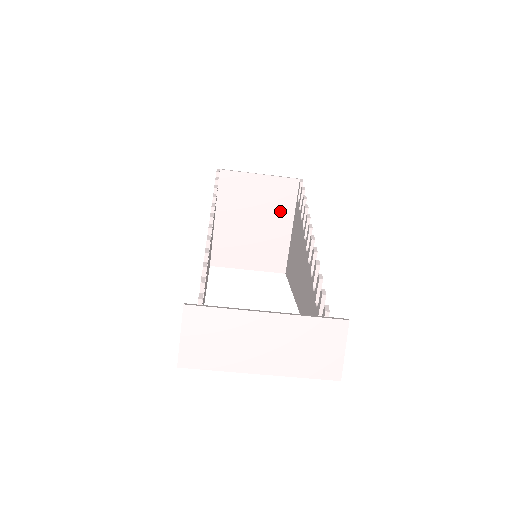
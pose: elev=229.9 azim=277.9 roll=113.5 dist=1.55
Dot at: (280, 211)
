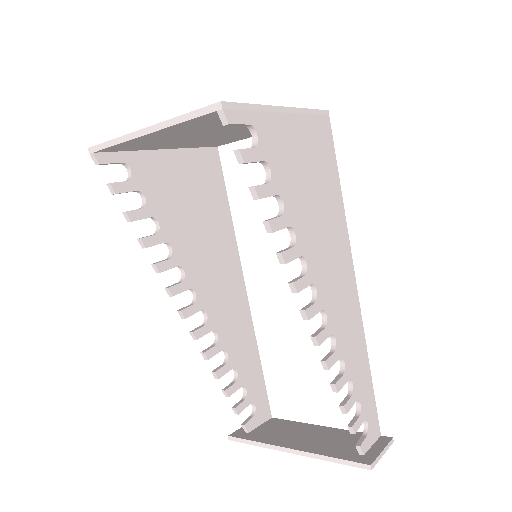
Dot at: occluded
